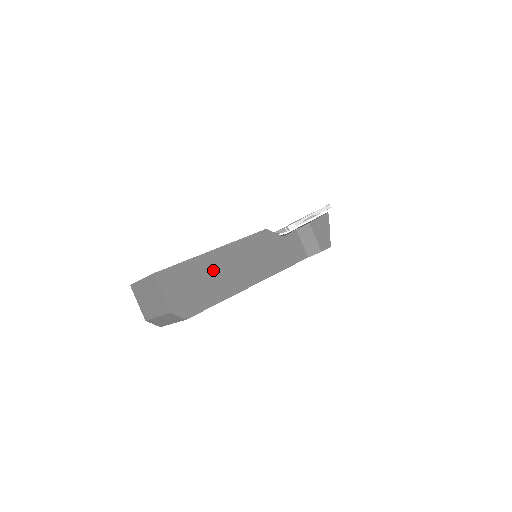
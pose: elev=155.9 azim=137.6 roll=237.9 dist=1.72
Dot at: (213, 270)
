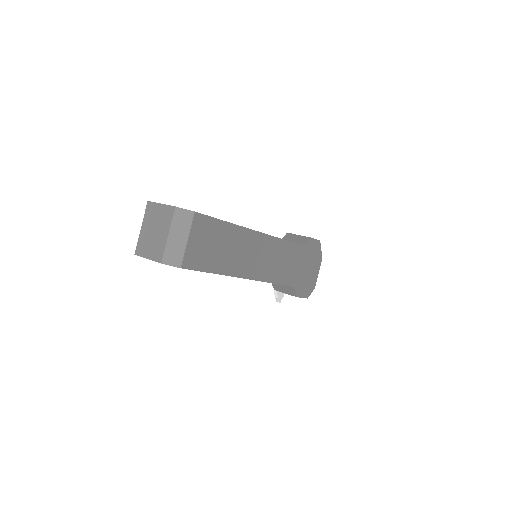
Dot at: occluded
